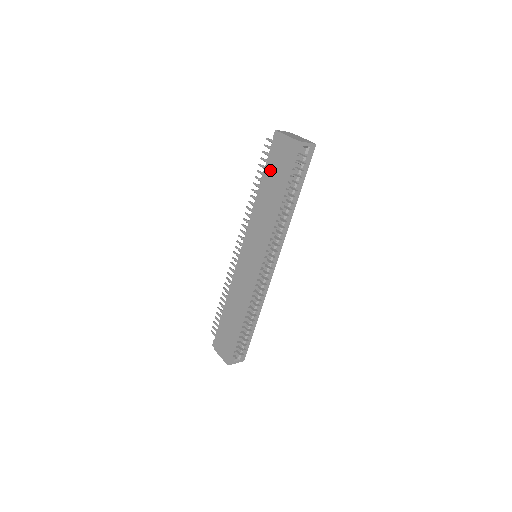
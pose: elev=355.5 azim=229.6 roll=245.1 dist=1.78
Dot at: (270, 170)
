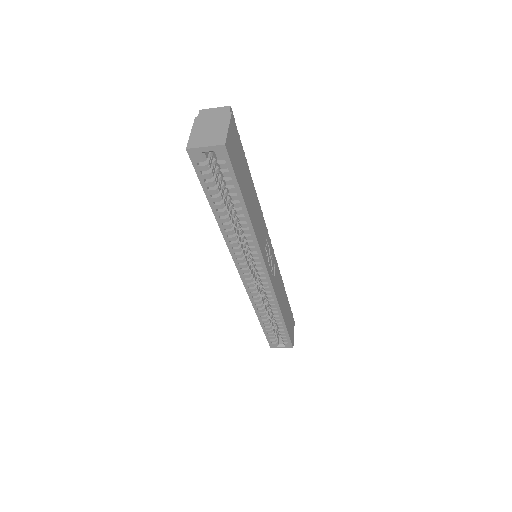
Dot at: occluded
